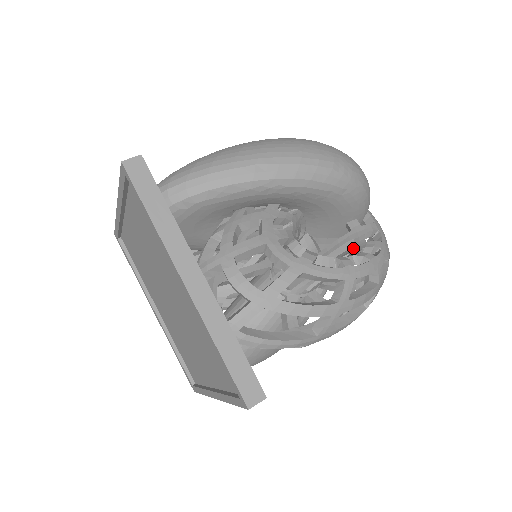
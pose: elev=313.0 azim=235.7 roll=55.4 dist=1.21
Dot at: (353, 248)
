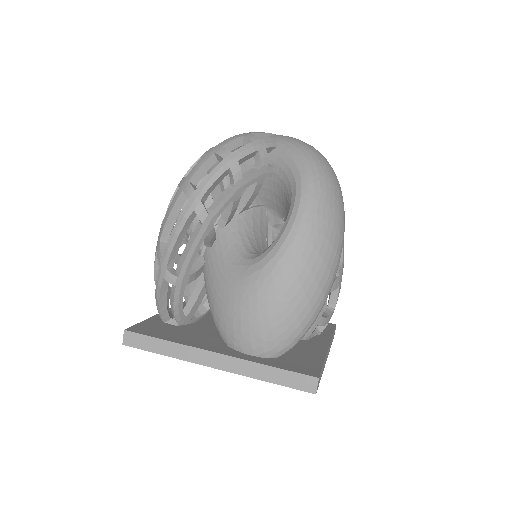
Dot at: occluded
